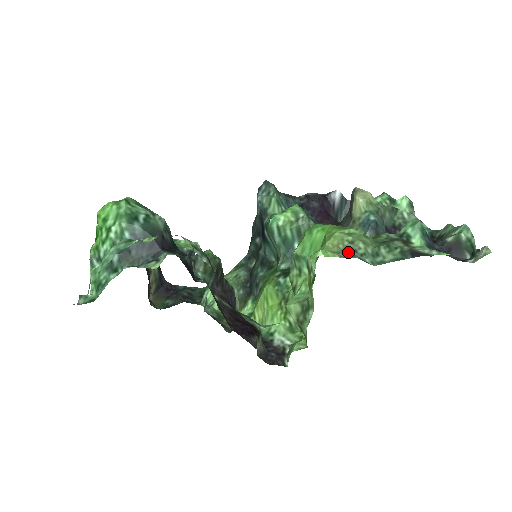
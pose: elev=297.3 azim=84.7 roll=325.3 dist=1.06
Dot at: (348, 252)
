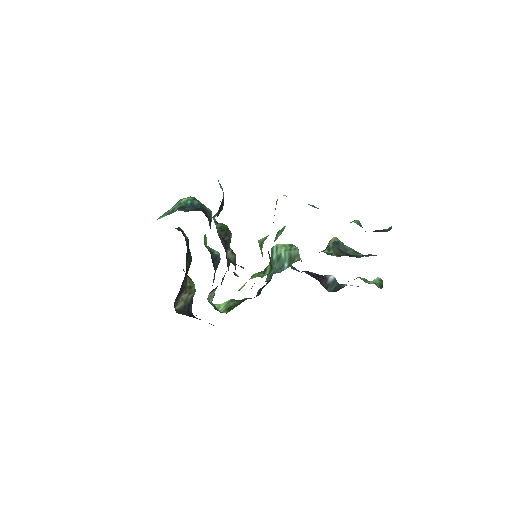
Dot at: occluded
